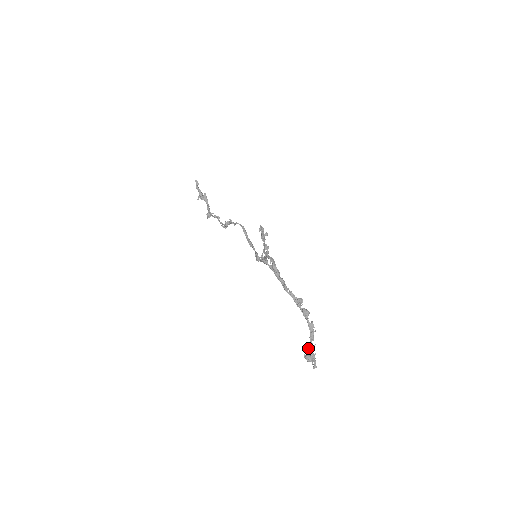
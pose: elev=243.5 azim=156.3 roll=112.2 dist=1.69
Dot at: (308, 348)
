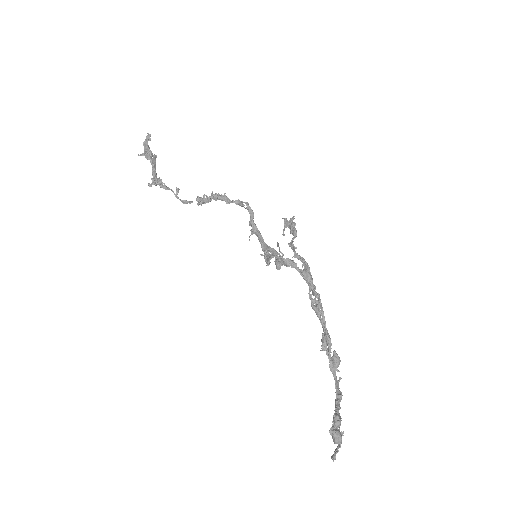
Dot at: (338, 418)
